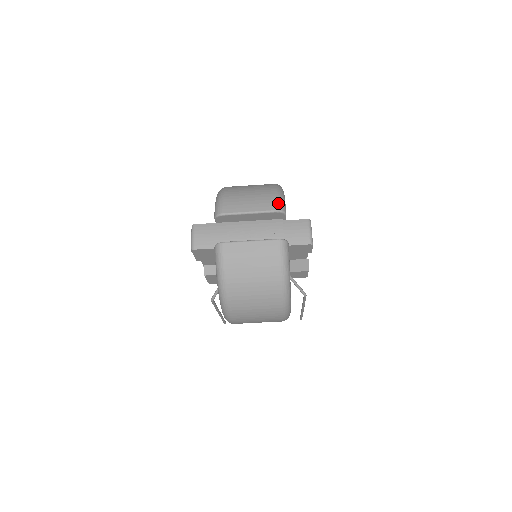
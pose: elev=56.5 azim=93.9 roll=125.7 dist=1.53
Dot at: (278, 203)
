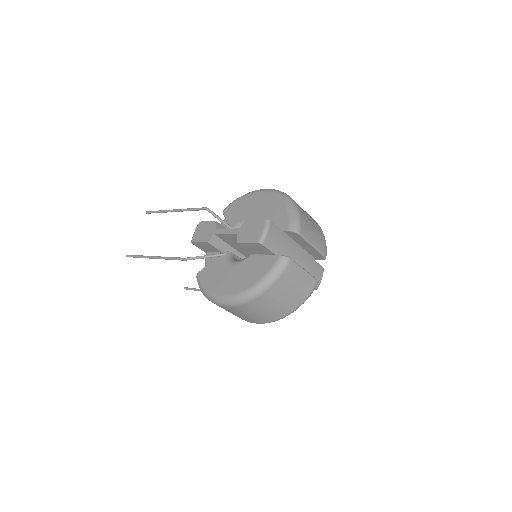
Dot at: occluded
